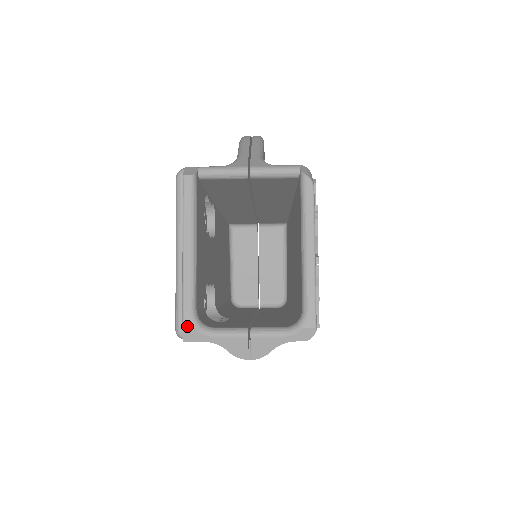
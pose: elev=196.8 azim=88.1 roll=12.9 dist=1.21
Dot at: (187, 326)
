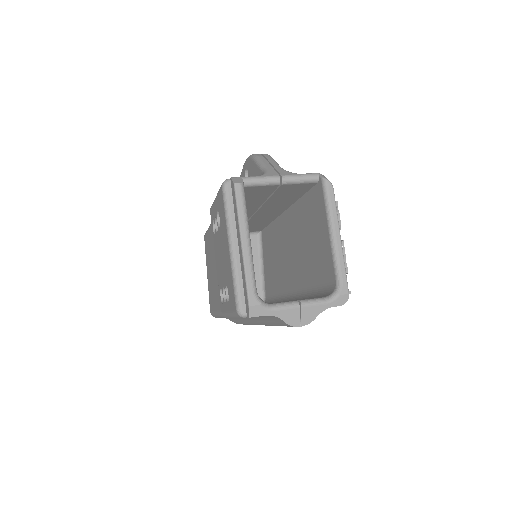
Dot at: (253, 304)
